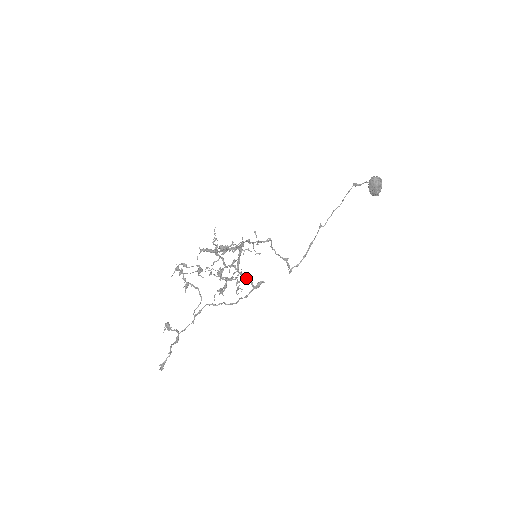
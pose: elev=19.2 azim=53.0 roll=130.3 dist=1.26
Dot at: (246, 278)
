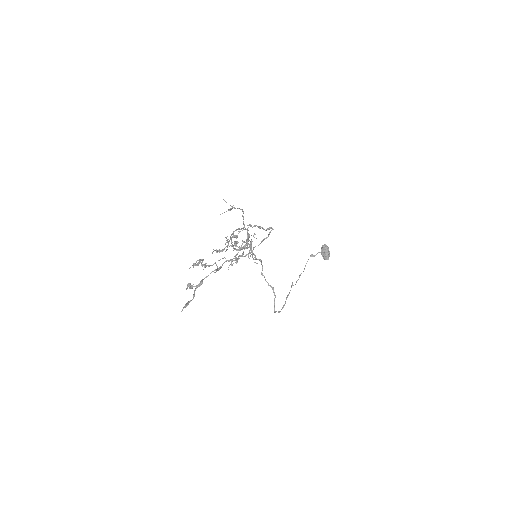
Dot at: (260, 226)
